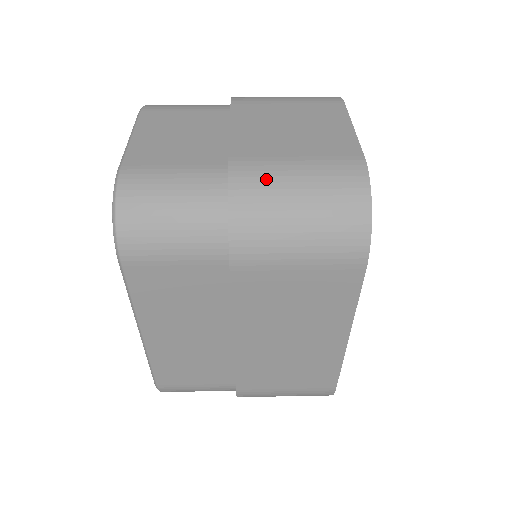
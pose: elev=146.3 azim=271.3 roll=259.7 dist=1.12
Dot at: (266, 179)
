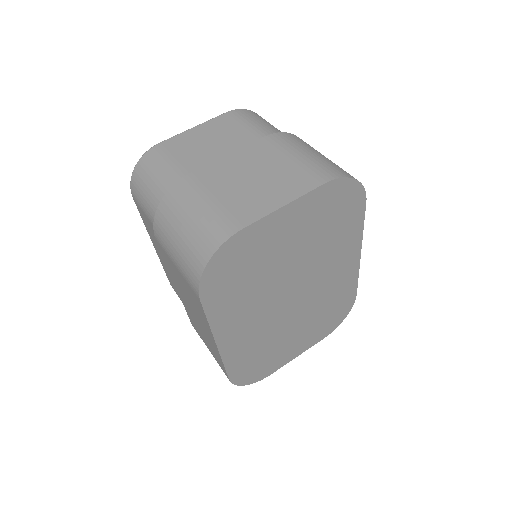
Dot at: (185, 199)
